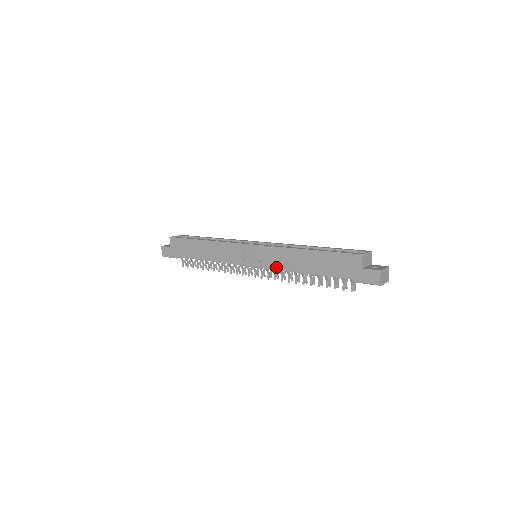
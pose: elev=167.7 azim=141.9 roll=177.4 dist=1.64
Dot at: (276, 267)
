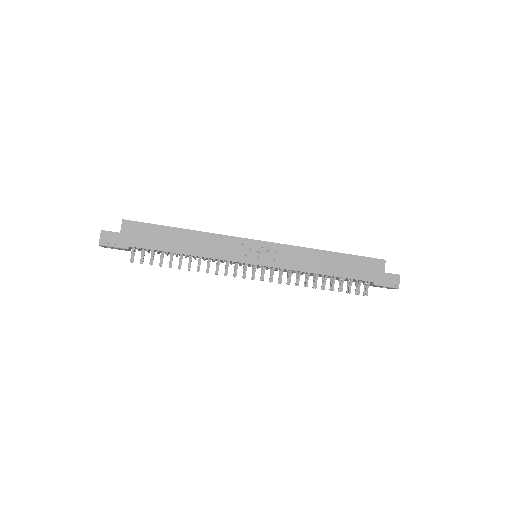
Dot at: (291, 267)
